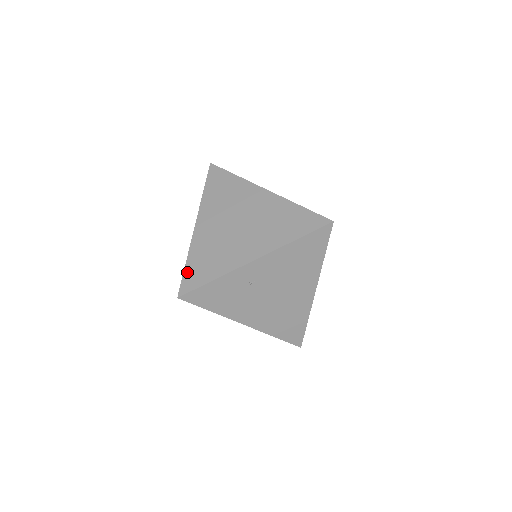
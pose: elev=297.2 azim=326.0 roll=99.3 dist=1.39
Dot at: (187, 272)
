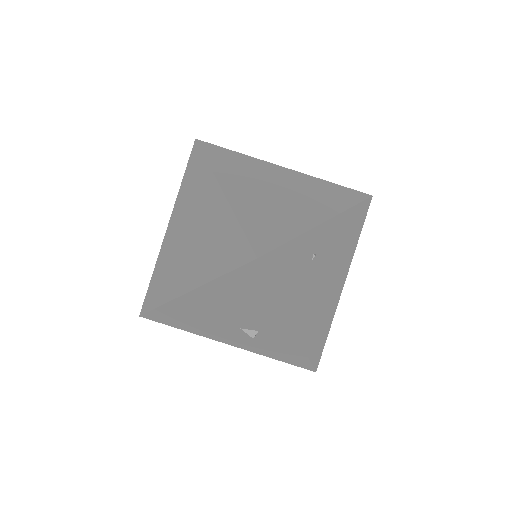
Dot at: (249, 231)
